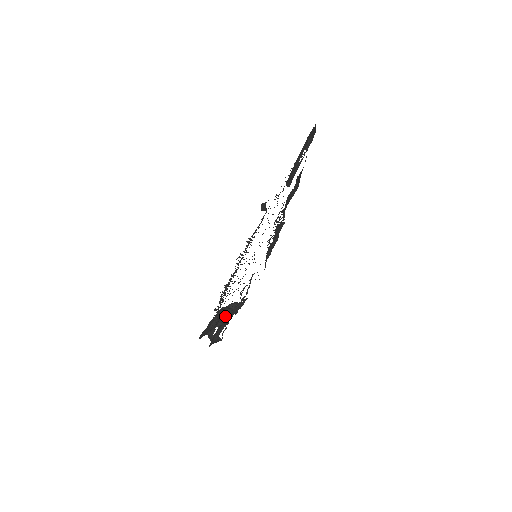
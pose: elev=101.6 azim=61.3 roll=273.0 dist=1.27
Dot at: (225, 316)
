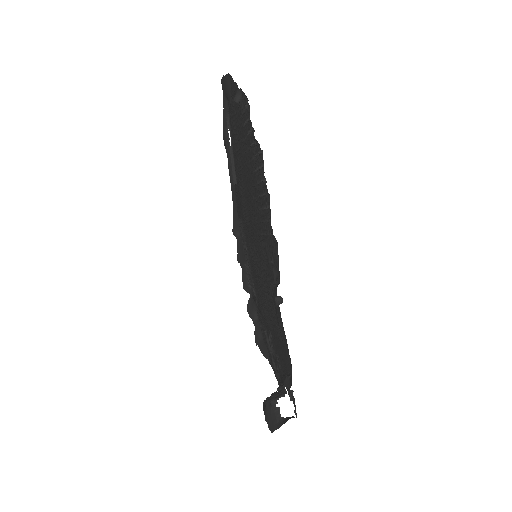
Dot at: (275, 393)
